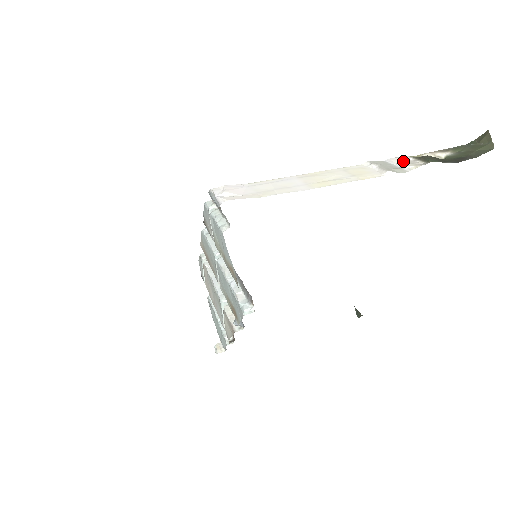
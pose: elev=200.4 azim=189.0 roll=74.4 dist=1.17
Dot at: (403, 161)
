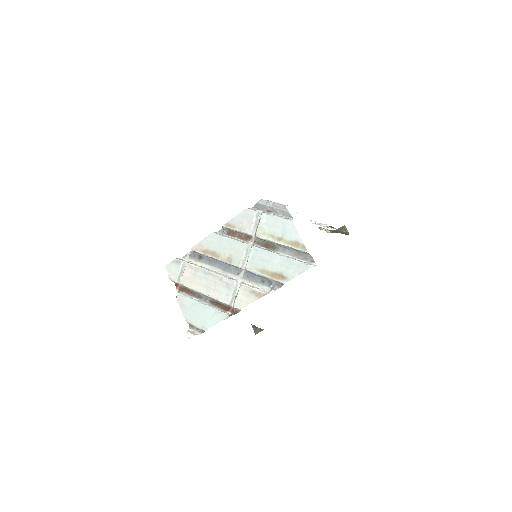
Dot at: occluded
